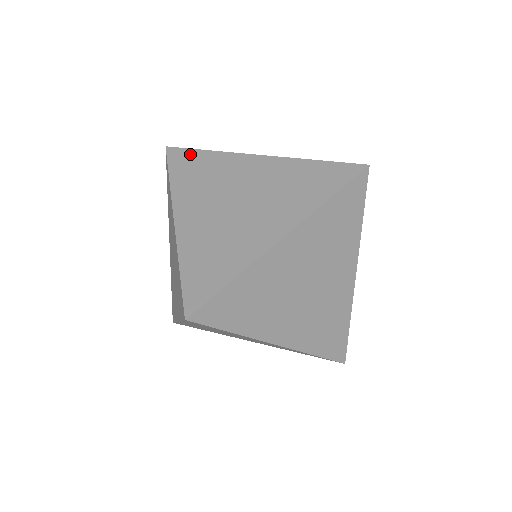
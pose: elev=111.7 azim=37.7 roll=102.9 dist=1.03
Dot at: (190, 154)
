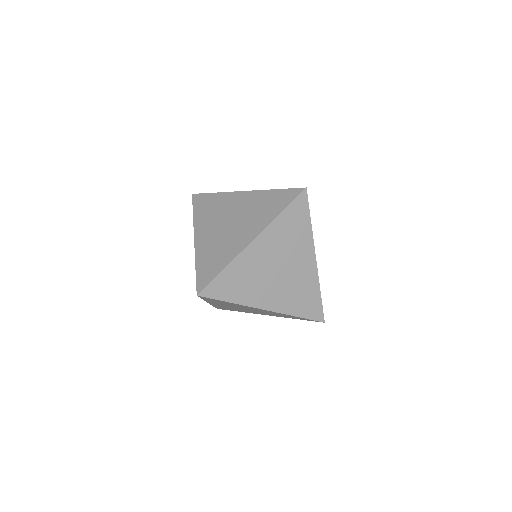
Dot at: (205, 197)
